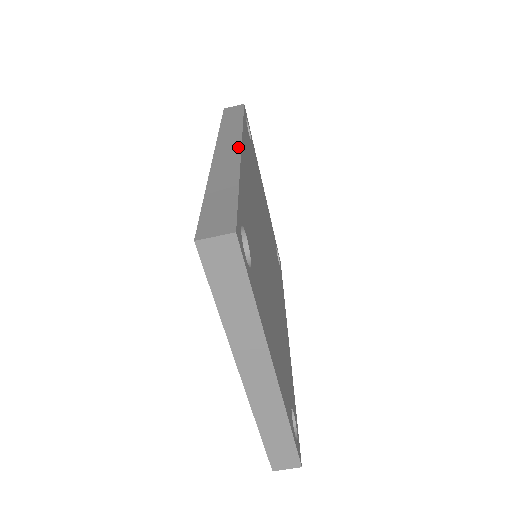
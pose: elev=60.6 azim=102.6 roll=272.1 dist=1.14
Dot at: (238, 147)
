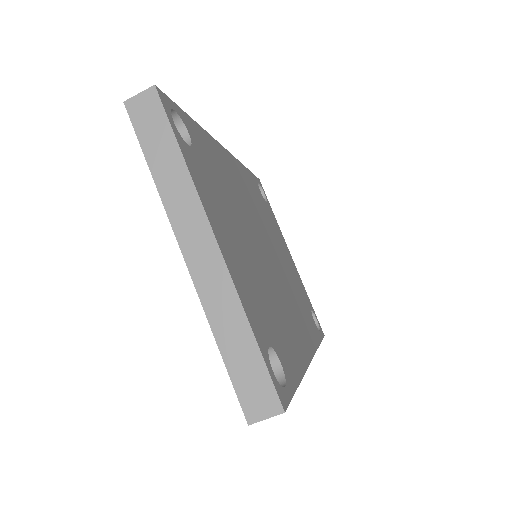
Dot at: occluded
